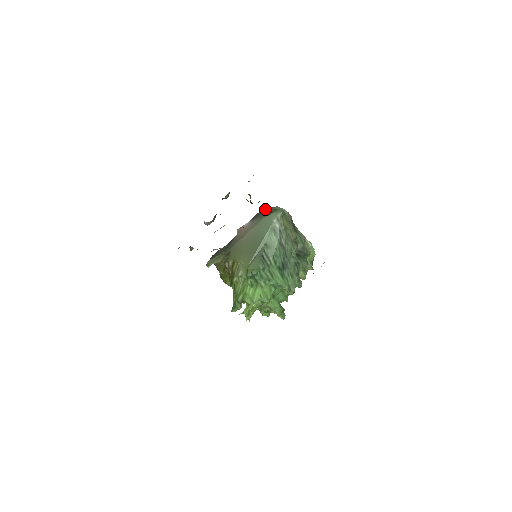
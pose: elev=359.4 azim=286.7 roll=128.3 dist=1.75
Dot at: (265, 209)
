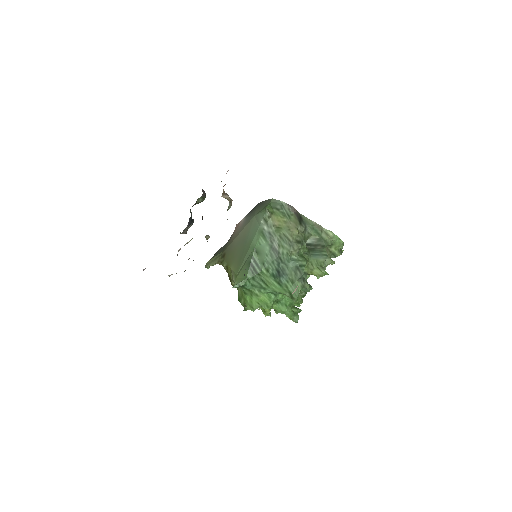
Dot at: occluded
